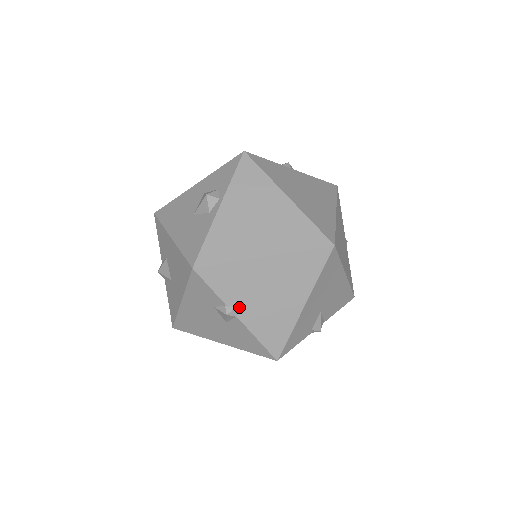
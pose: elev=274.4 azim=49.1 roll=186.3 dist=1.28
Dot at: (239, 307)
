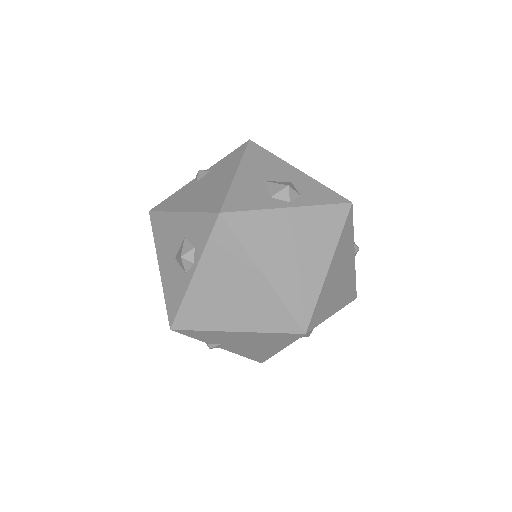
Dot at: (220, 345)
